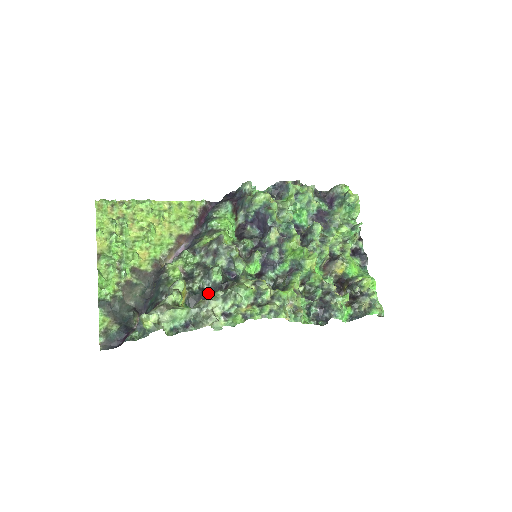
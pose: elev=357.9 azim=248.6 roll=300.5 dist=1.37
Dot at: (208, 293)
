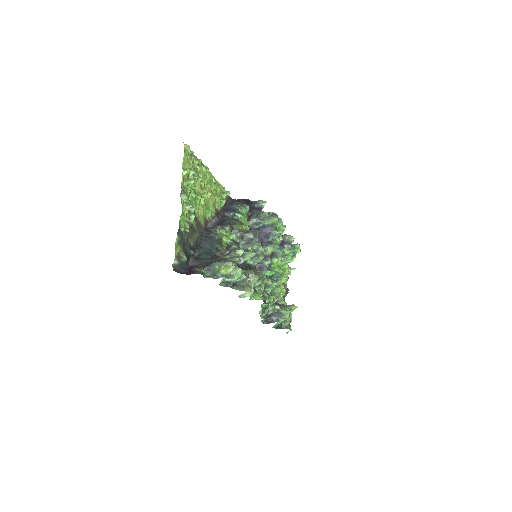
Dot at: occluded
